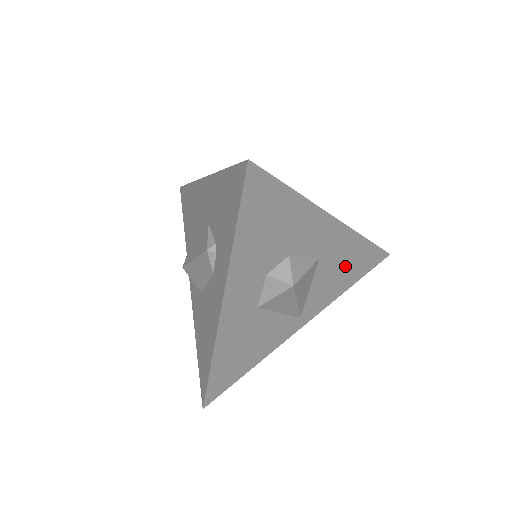
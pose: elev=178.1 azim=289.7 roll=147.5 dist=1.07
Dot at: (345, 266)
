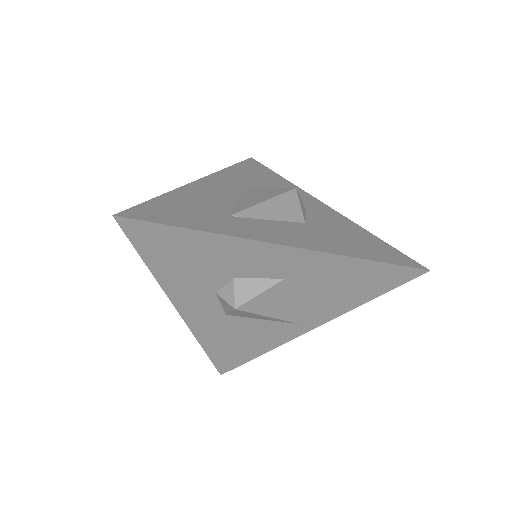
Dot at: (341, 283)
